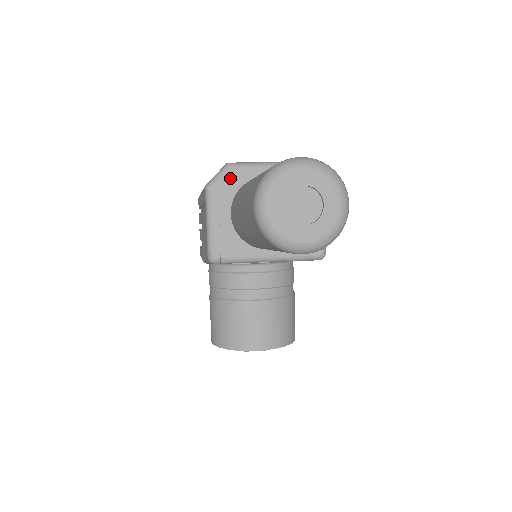
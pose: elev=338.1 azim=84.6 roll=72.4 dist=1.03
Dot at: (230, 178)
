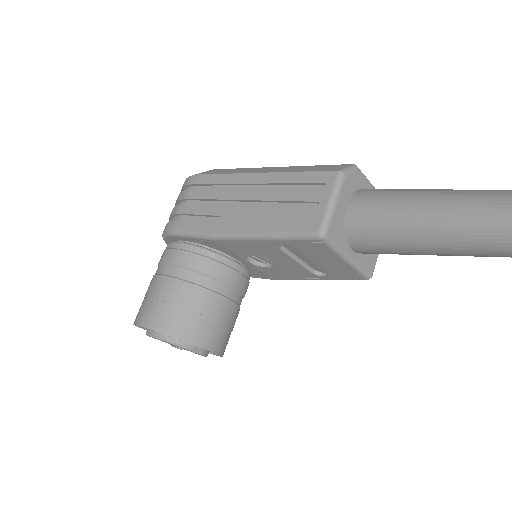
Dot at: (356, 177)
